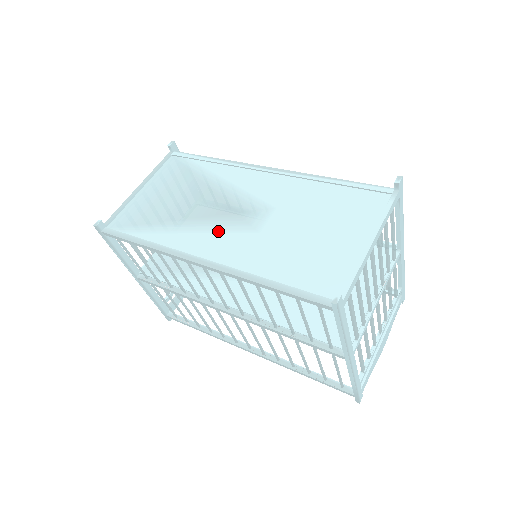
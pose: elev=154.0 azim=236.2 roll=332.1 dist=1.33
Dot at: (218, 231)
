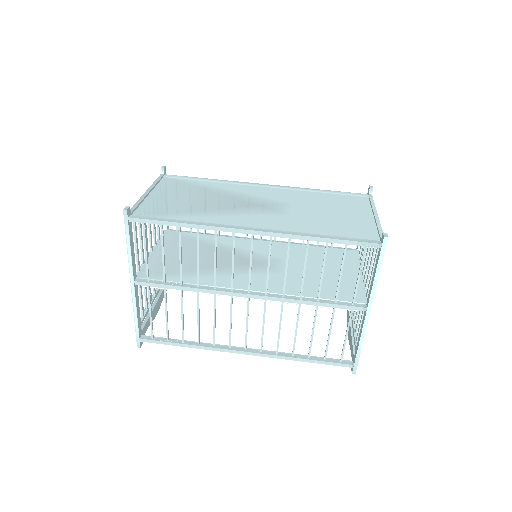
Dot at: (253, 215)
